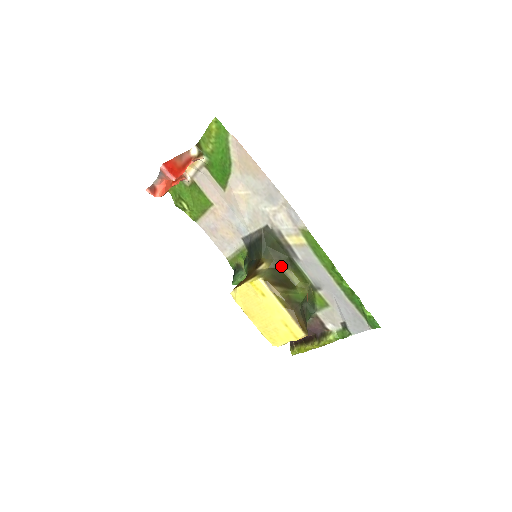
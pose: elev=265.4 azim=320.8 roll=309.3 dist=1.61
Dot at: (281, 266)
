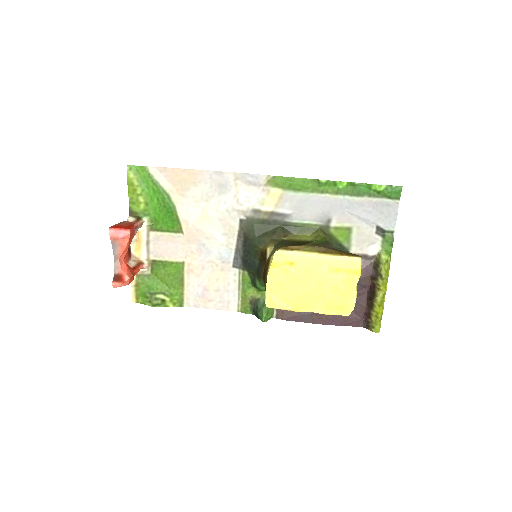
Dot at: (283, 238)
